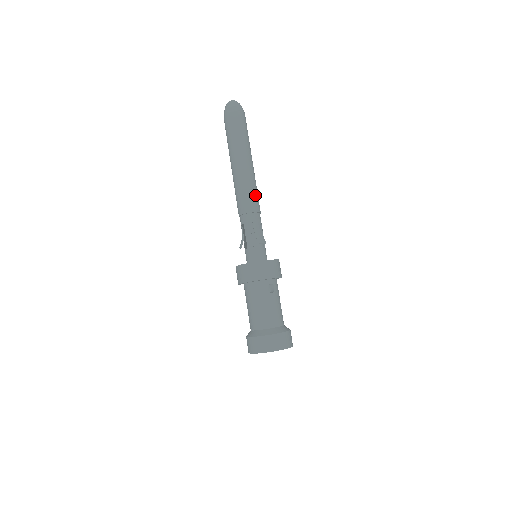
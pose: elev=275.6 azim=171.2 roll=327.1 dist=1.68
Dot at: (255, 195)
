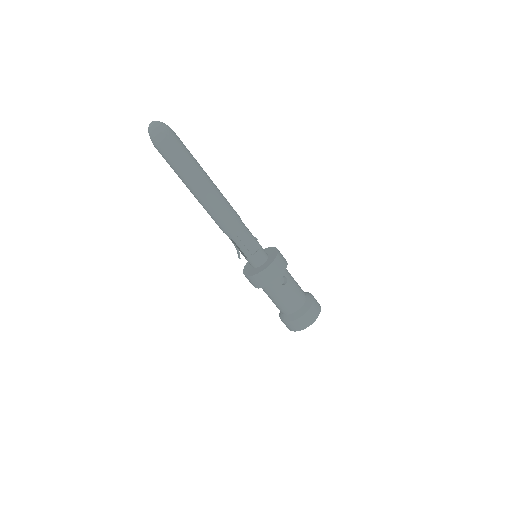
Dot at: (229, 209)
